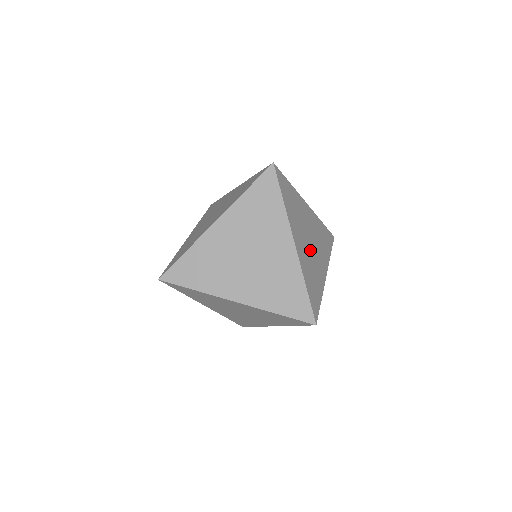
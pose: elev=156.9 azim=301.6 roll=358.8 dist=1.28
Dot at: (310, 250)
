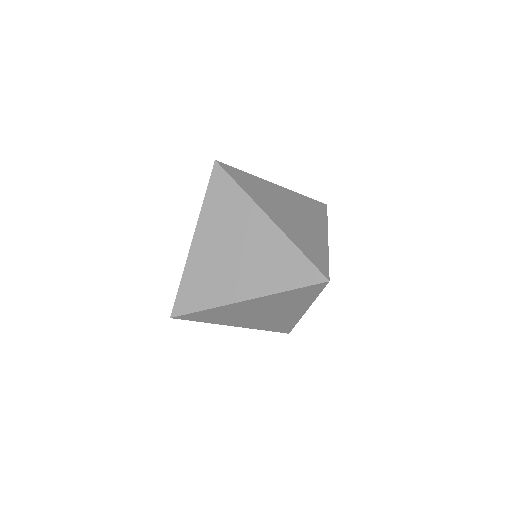
Dot at: (295, 220)
